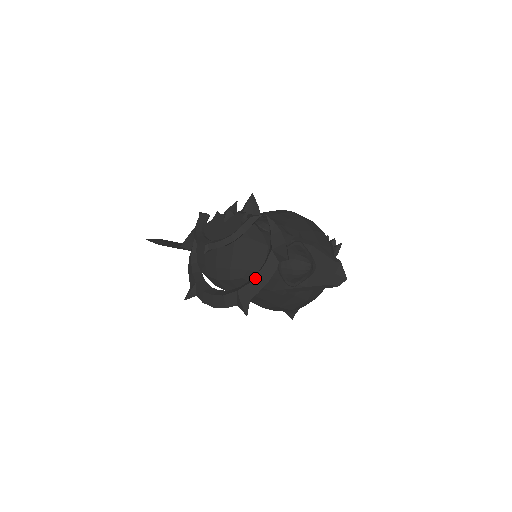
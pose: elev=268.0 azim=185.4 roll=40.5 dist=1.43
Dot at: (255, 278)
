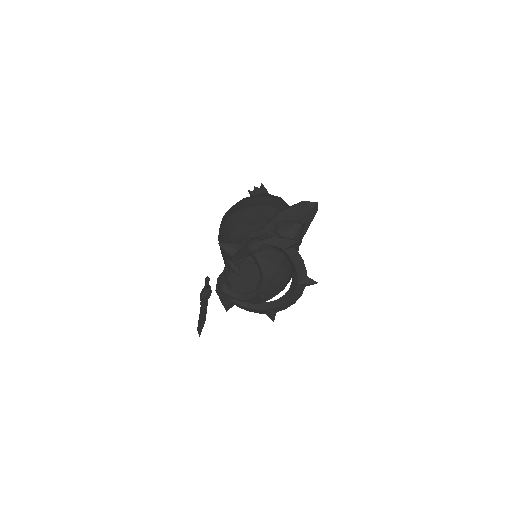
Dot at: (296, 268)
